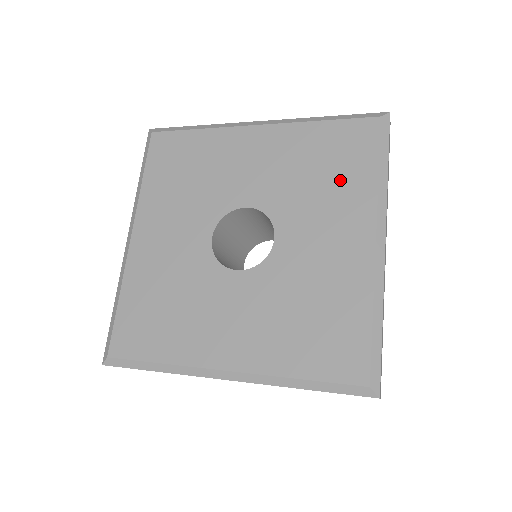
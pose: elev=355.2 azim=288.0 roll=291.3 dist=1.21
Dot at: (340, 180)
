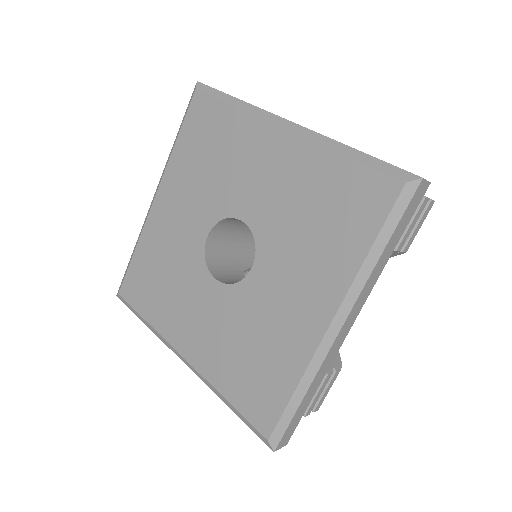
Dot at: (329, 239)
